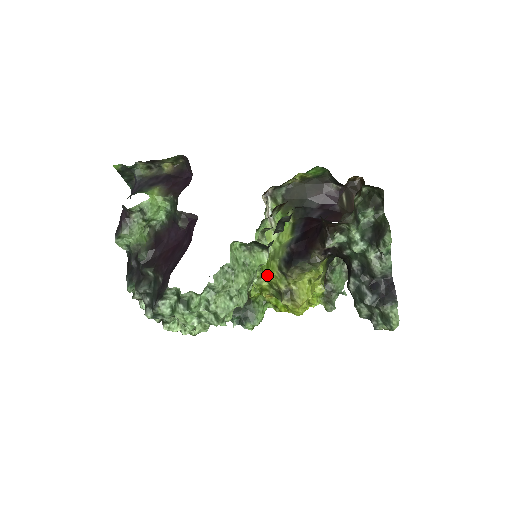
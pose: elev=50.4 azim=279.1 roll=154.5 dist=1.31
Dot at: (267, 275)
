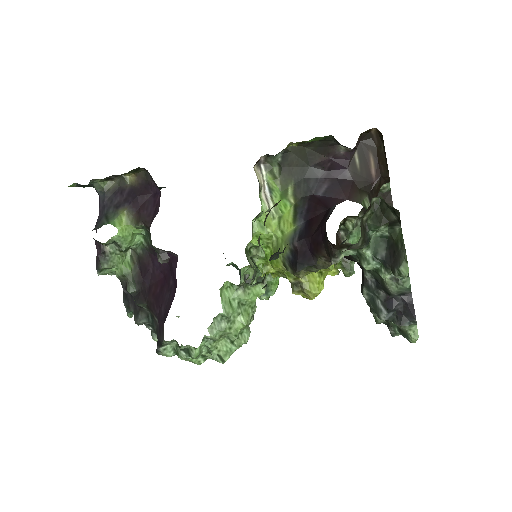
Dot at: occluded
